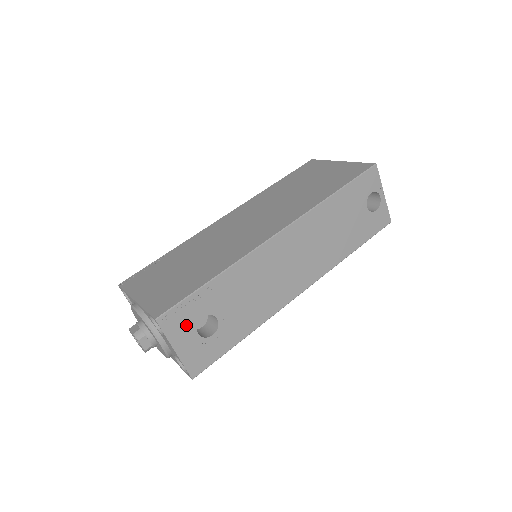
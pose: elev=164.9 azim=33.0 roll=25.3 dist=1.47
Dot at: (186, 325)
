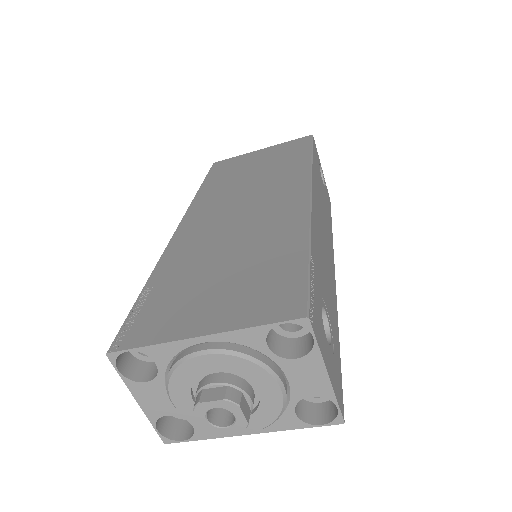
Dot at: (320, 325)
